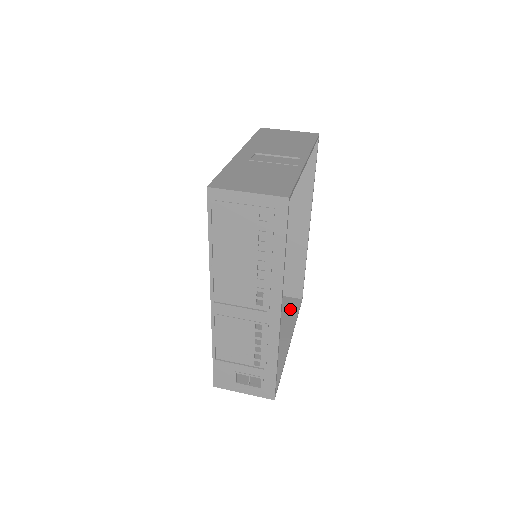
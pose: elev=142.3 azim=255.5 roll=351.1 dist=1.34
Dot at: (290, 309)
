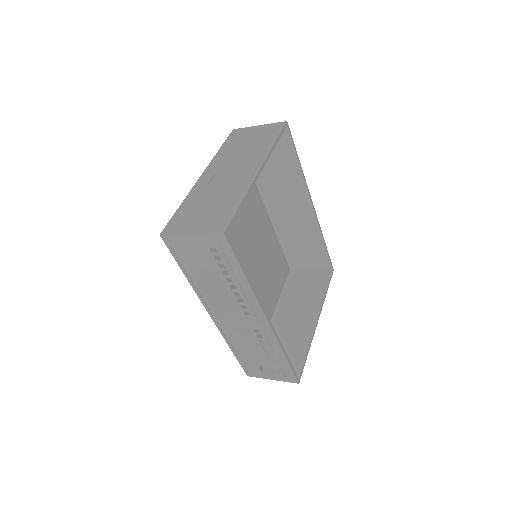
Dot at: (320, 284)
